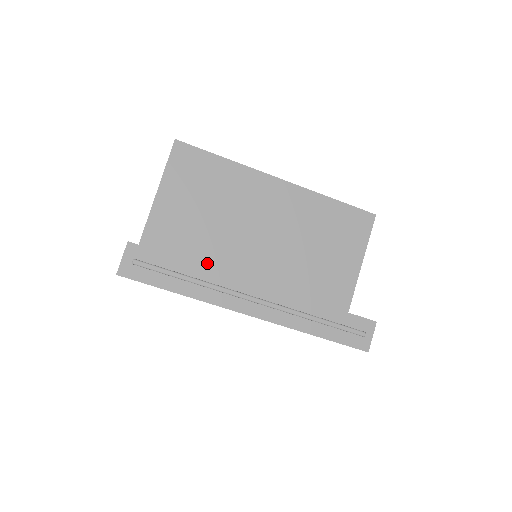
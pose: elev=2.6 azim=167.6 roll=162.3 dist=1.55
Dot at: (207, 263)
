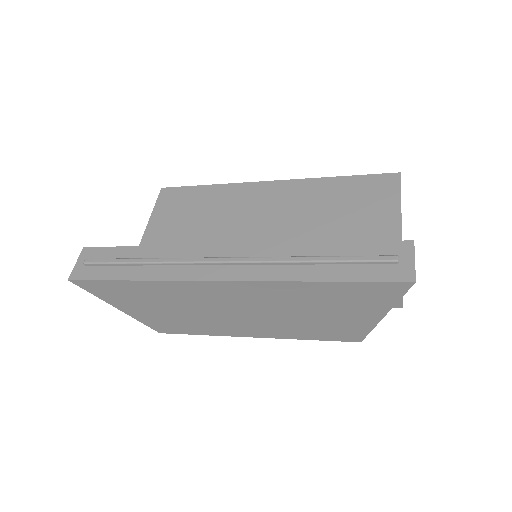
Dot at: occluded
